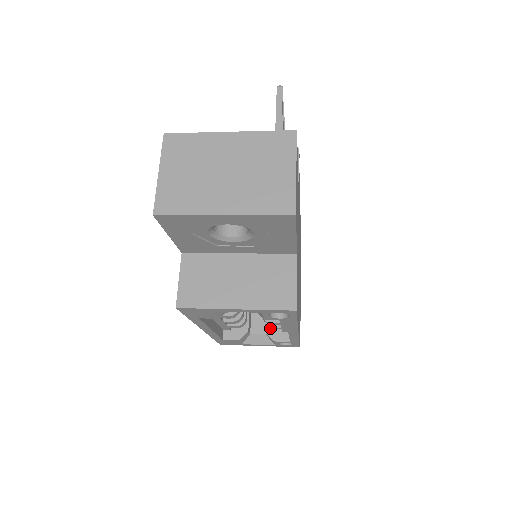
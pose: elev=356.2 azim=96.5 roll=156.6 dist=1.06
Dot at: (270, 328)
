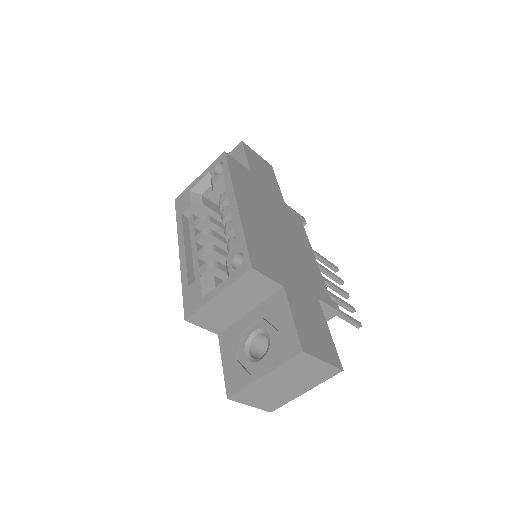
Dot at: (229, 250)
